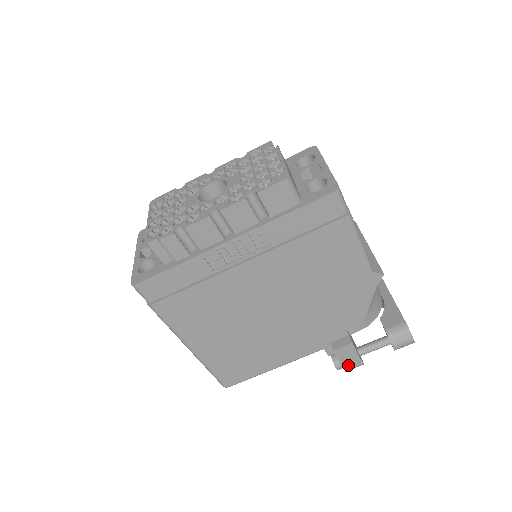
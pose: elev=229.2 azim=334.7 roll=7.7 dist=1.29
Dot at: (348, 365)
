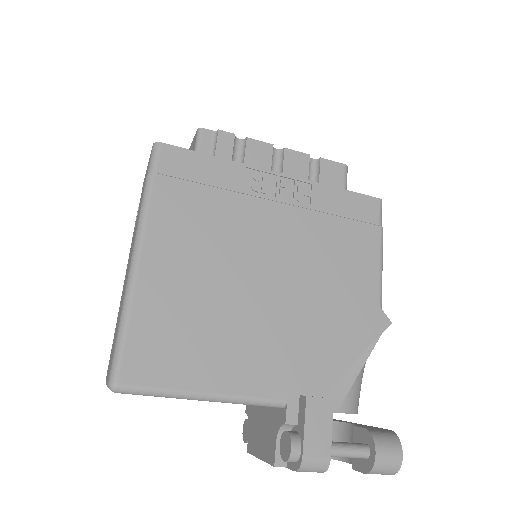
Dot at: (311, 447)
